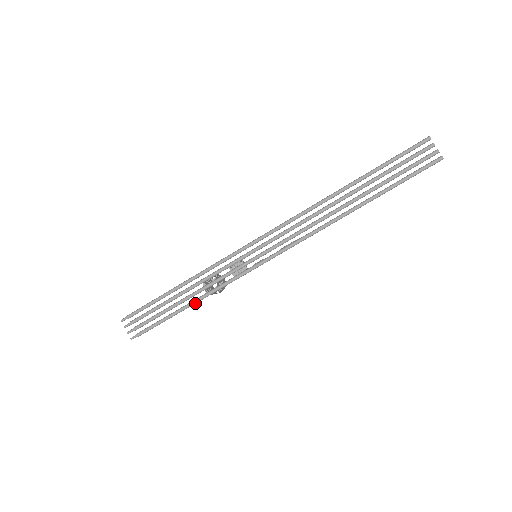
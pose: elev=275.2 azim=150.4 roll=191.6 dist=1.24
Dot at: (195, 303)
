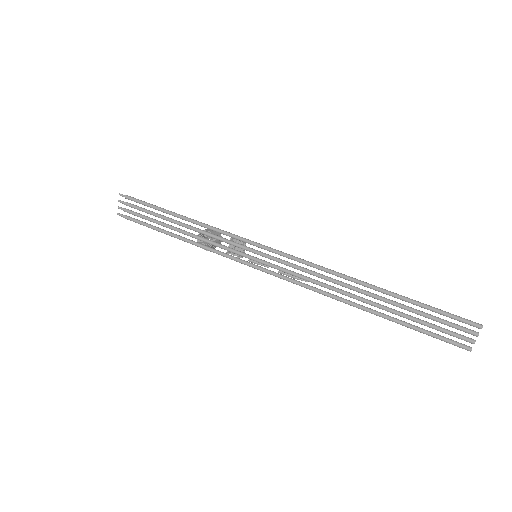
Dot at: (182, 240)
